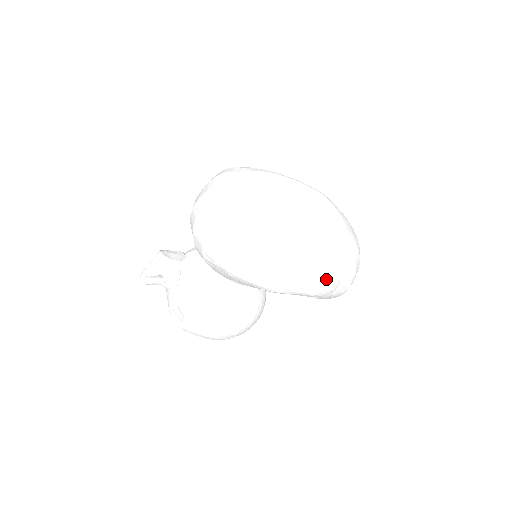
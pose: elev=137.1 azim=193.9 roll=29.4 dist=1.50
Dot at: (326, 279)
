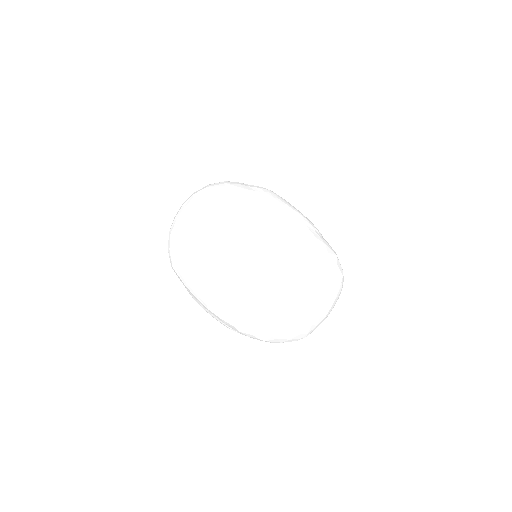
Dot at: occluded
